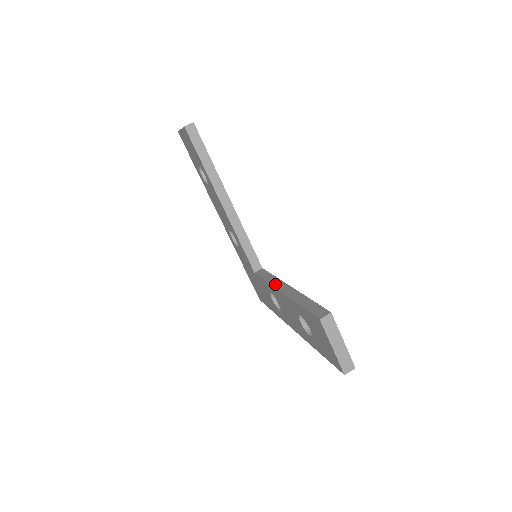
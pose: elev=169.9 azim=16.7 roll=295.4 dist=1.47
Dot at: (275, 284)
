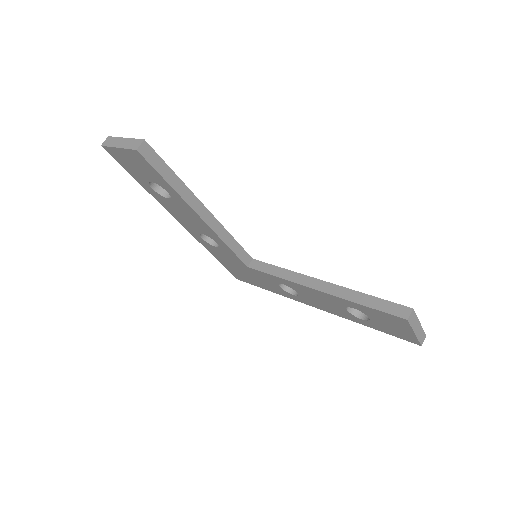
Dot at: (298, 281)
